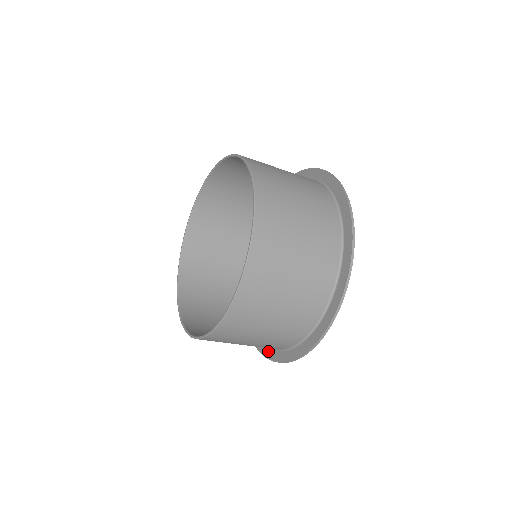
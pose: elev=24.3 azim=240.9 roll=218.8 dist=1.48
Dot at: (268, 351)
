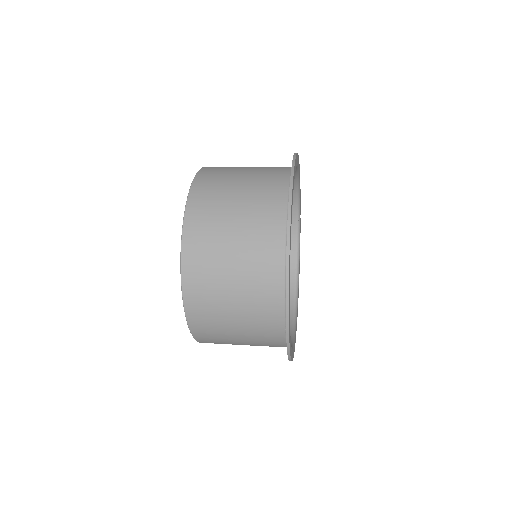
Dot at: occluded
